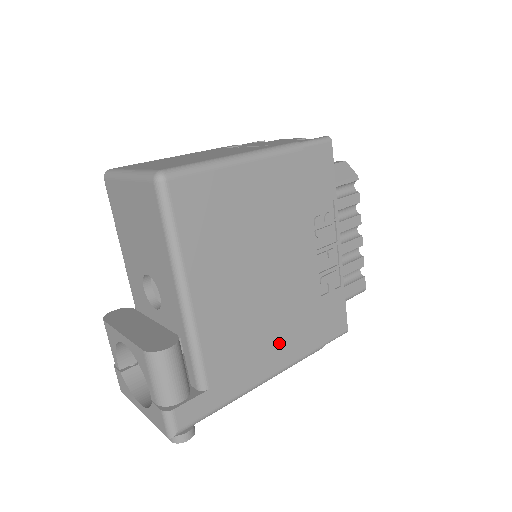
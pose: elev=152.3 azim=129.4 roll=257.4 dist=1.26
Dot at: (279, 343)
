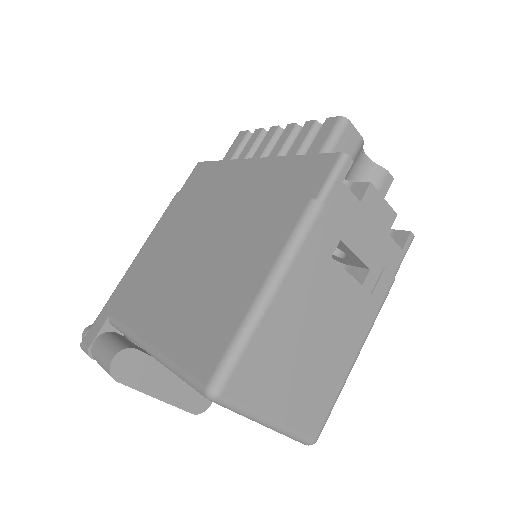
Dot at: occluded
